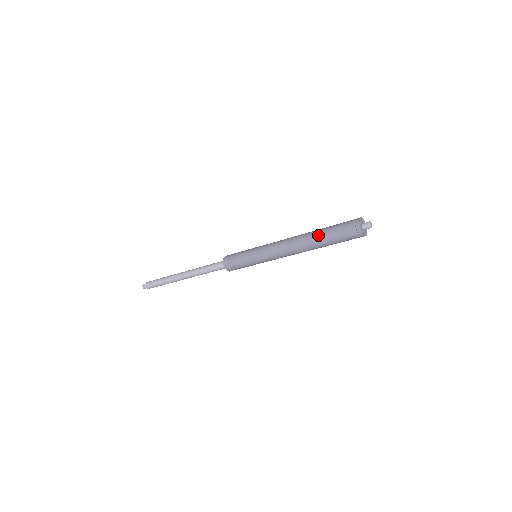
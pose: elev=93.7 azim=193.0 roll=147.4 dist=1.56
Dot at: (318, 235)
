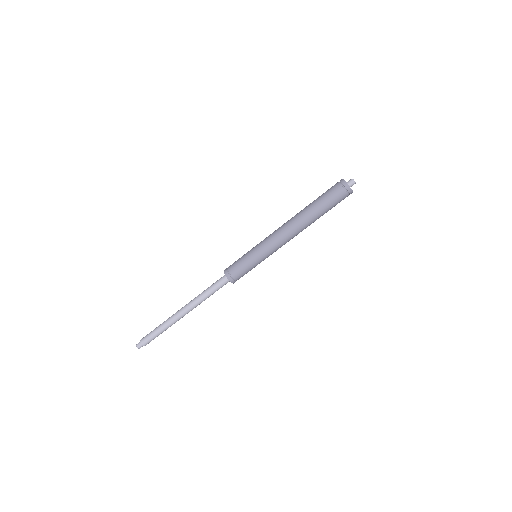
Dot at: (314, 209)
